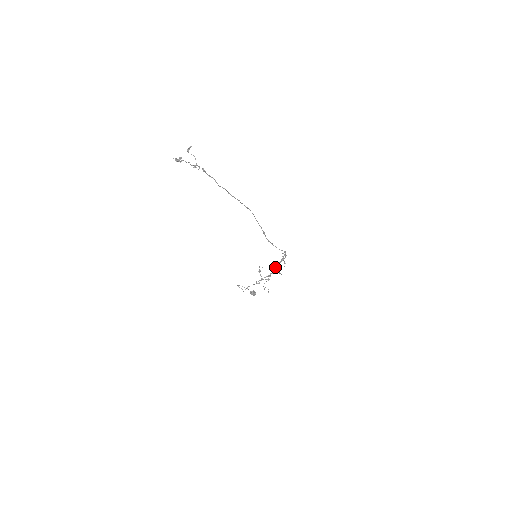
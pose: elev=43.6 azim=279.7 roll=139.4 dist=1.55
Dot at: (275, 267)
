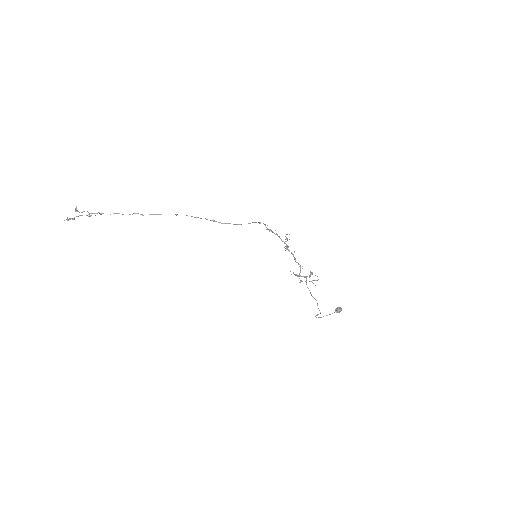
Dot at: occluded
